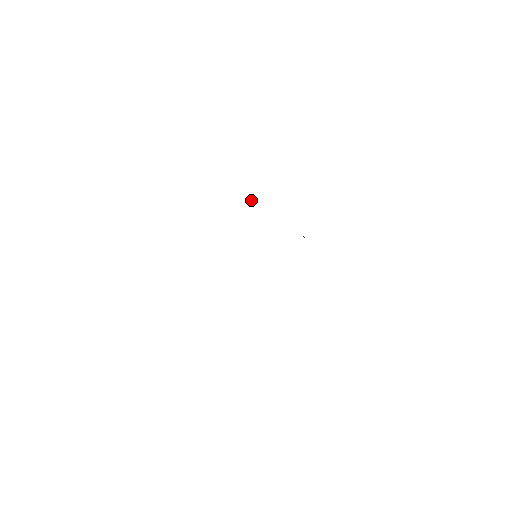
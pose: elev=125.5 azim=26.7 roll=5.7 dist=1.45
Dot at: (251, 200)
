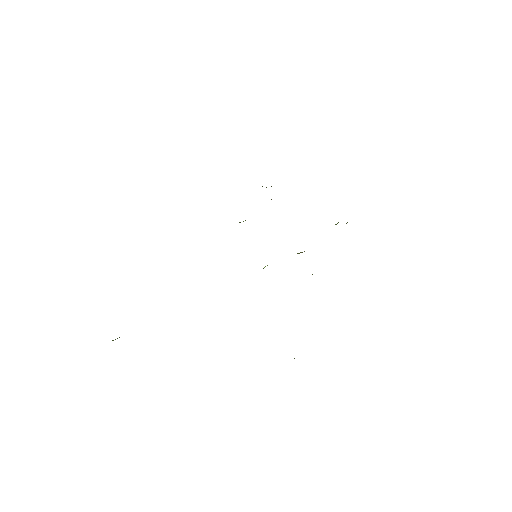
Dot at: occluded
